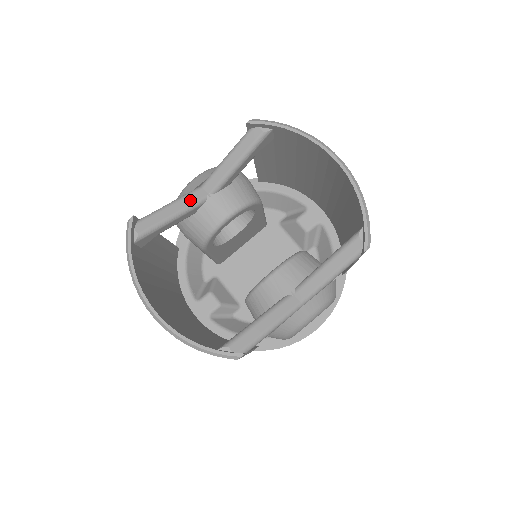
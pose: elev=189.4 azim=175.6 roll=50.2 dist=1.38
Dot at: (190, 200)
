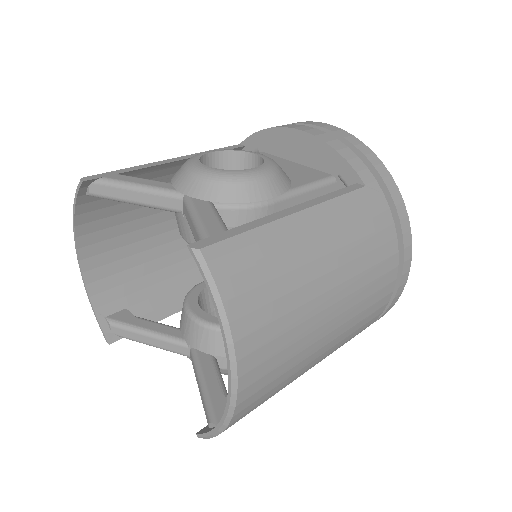
Dot at: (159, 201)
